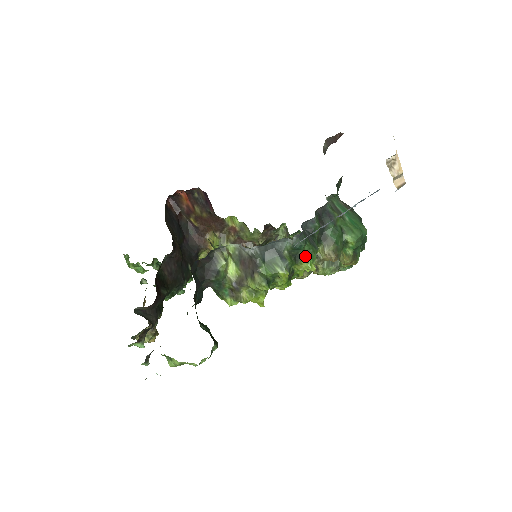
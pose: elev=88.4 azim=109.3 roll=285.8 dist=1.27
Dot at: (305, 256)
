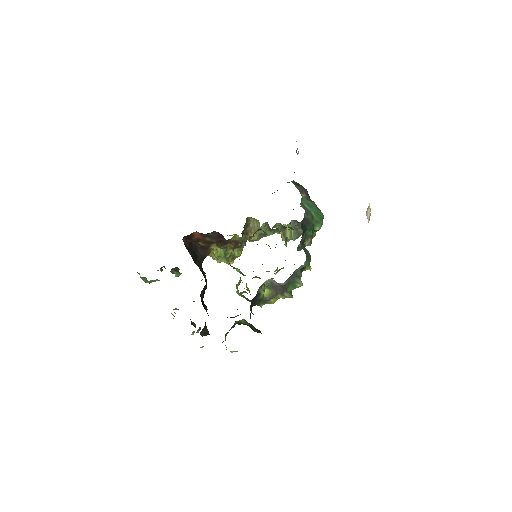
Dot at: (307, 265)
